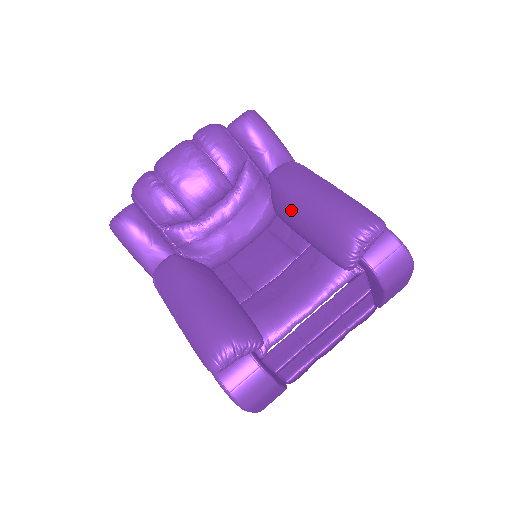
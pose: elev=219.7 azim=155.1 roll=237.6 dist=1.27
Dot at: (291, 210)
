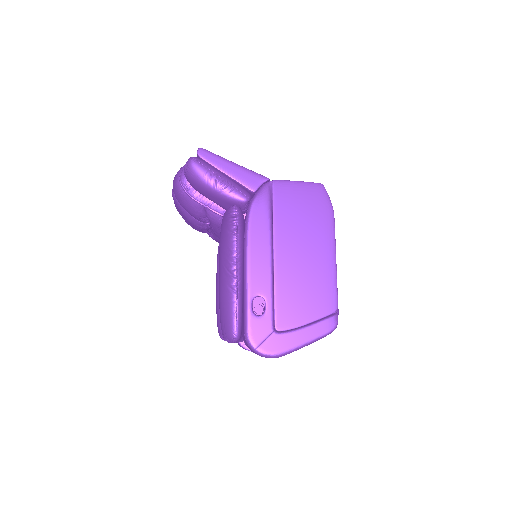
Dot at: occluded
